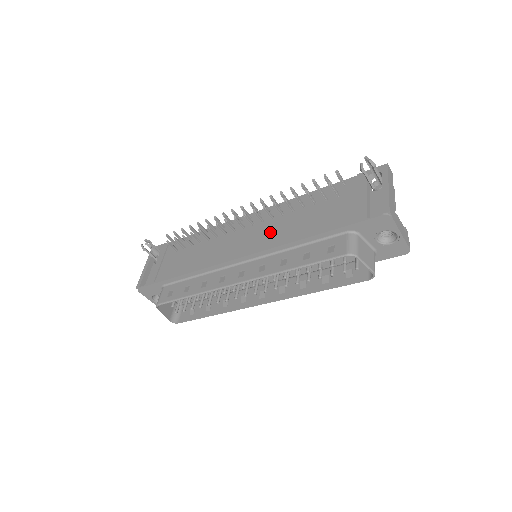
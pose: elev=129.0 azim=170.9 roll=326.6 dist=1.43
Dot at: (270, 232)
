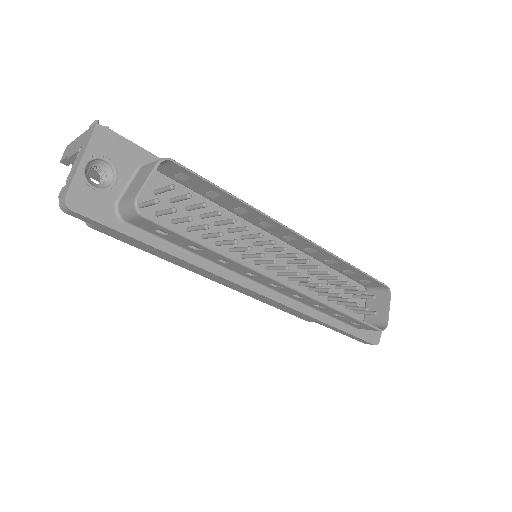
Dot at: occluded
